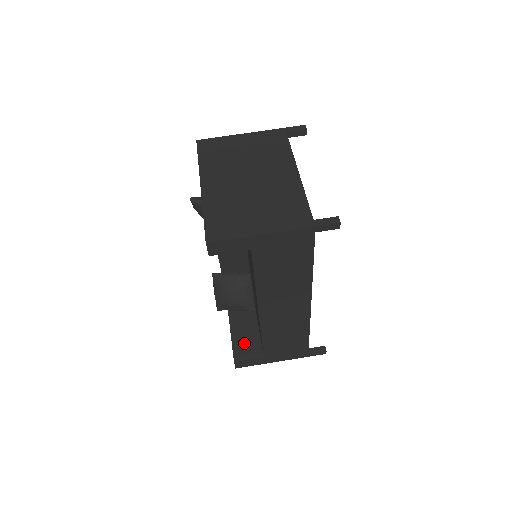
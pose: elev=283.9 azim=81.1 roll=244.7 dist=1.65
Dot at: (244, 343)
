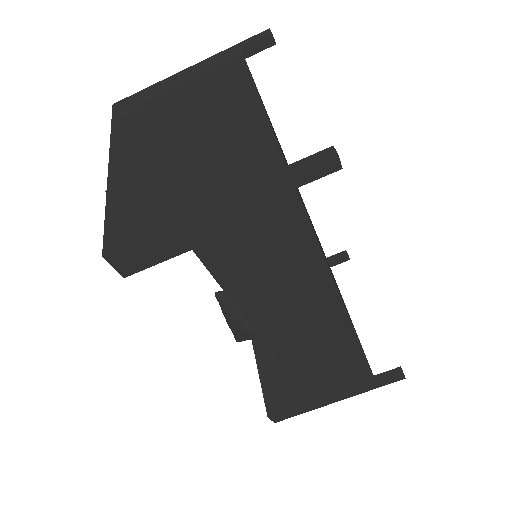
Dot at: (278, 384)
